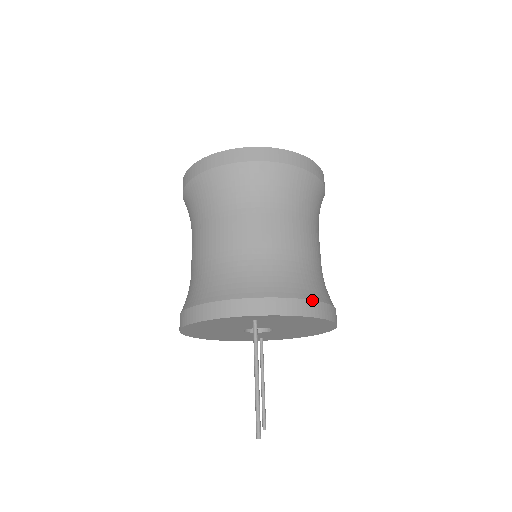
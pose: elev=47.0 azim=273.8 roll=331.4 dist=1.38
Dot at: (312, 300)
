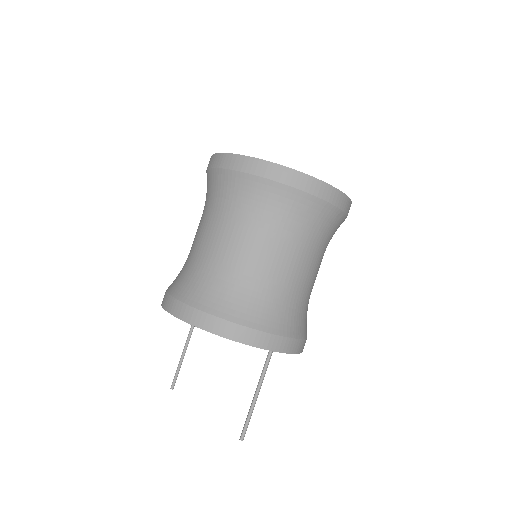
Dot at: occluded
